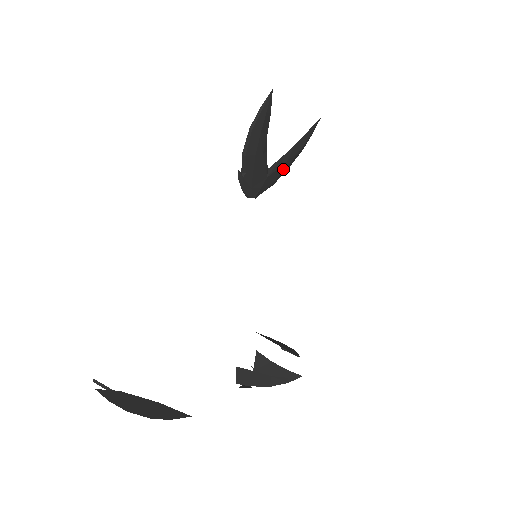
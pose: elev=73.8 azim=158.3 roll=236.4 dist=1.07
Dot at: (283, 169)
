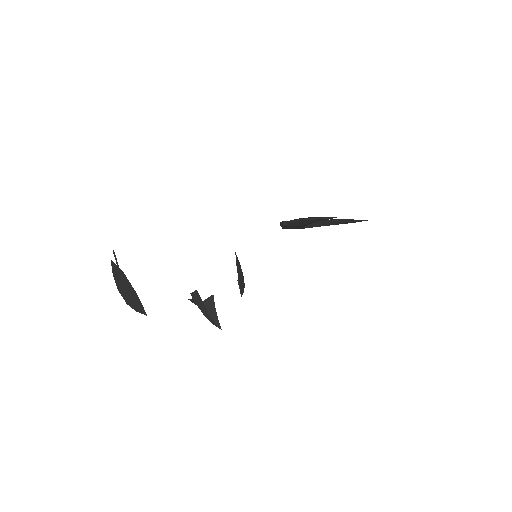
Dot at: occluded
